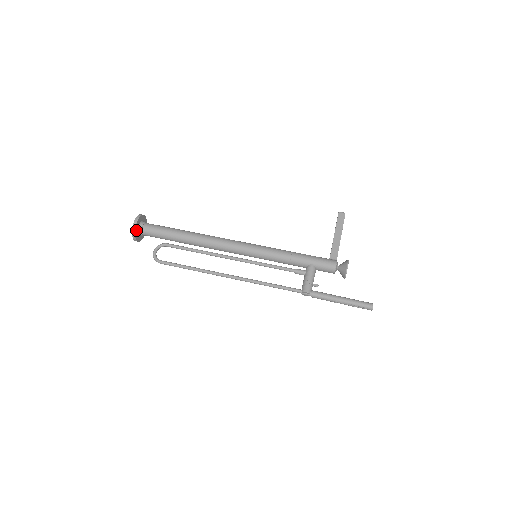
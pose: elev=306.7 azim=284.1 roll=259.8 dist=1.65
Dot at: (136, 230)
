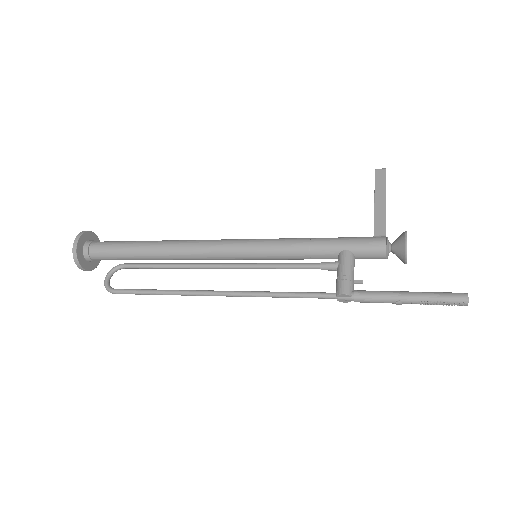
Dot at: (79, 253)
